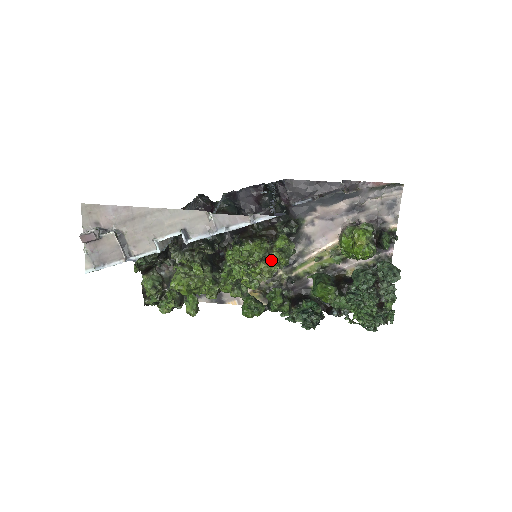
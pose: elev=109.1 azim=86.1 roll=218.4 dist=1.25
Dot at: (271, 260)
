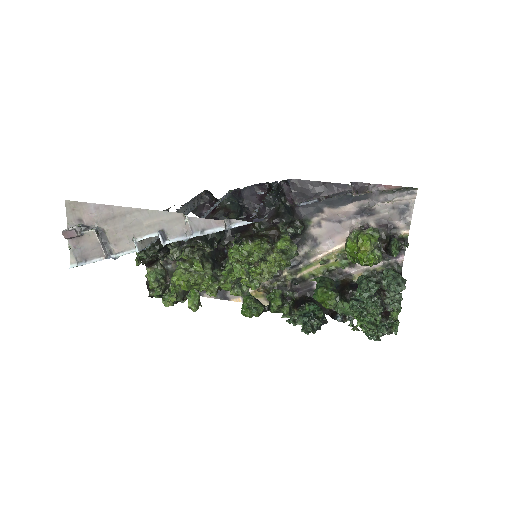
Dot at: (271, 261)
